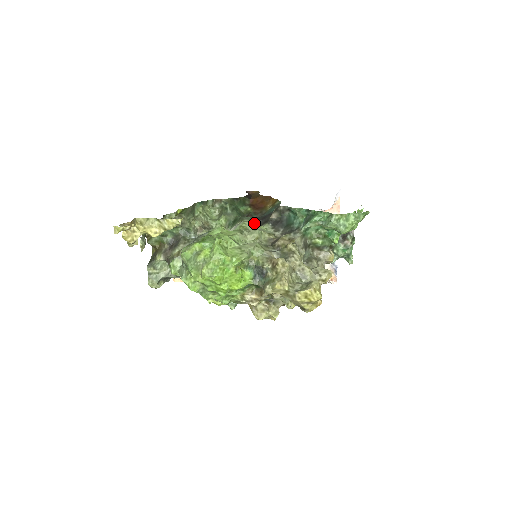
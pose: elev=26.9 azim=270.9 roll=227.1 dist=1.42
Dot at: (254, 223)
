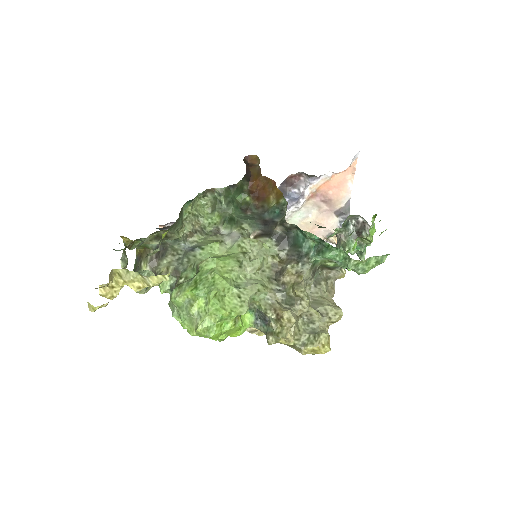
Dot at: (255, 244)
